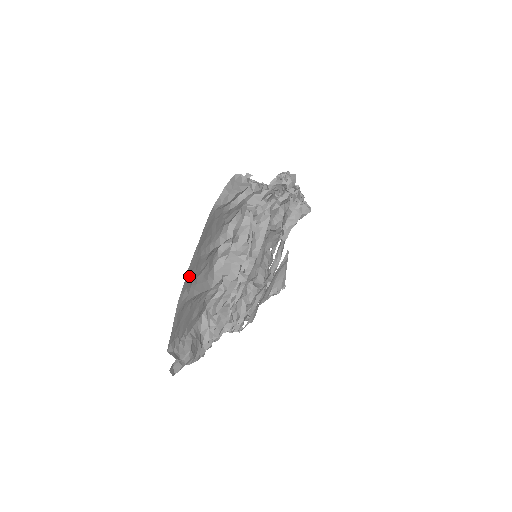
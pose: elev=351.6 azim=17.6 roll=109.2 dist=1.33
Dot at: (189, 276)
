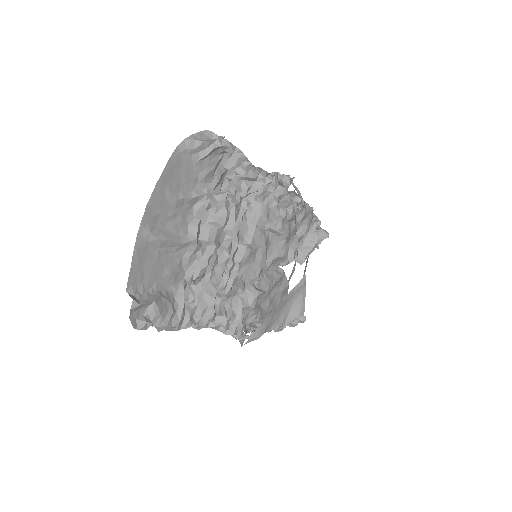
Dot at: (151, 212)
